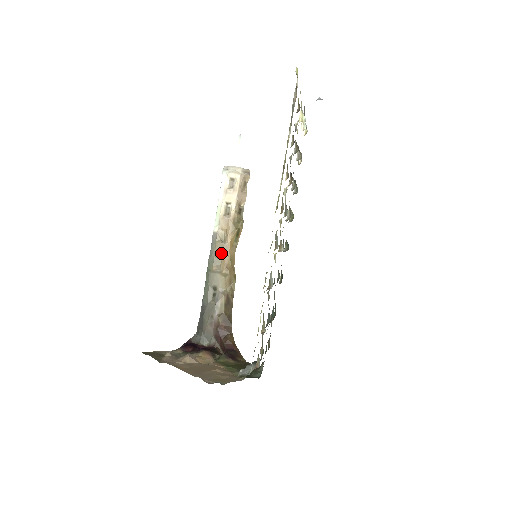
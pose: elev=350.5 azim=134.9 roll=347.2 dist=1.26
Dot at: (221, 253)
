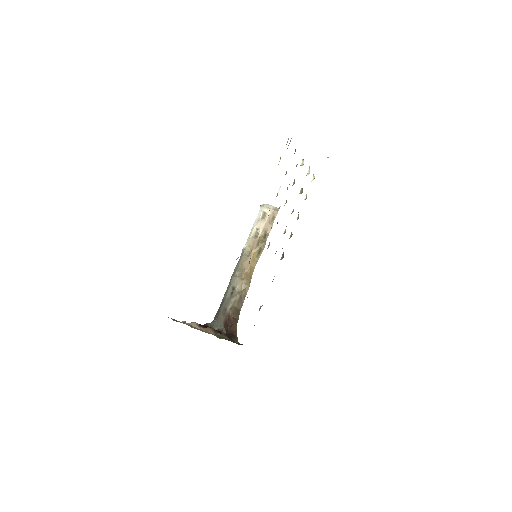
Dot at: (244, 263)
